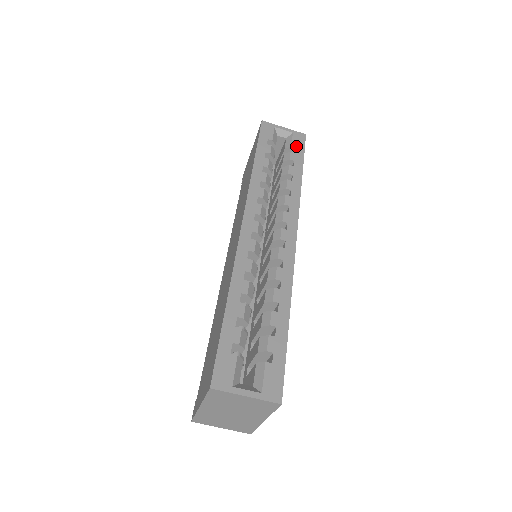
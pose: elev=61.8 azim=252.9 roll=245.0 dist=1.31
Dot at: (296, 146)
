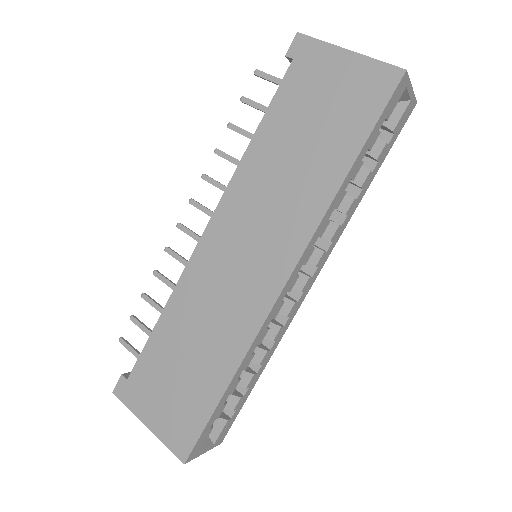
Dot at: (397, 131)
